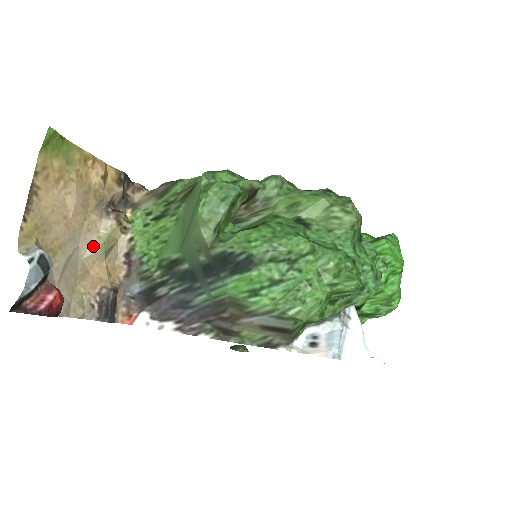
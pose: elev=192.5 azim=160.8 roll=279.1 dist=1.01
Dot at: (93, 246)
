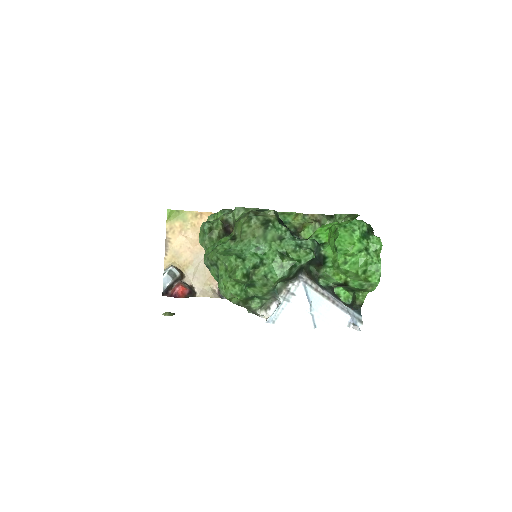
Dot at: occluded
